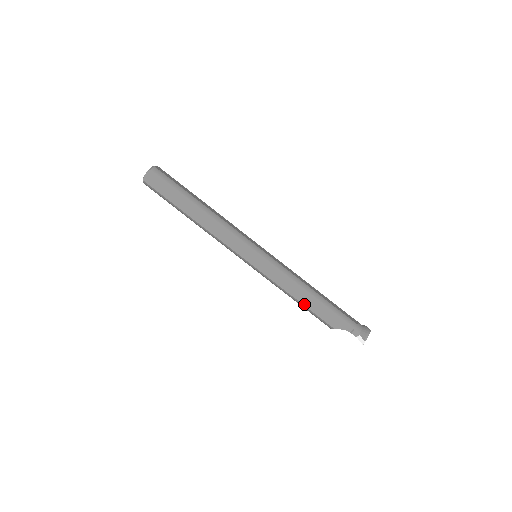
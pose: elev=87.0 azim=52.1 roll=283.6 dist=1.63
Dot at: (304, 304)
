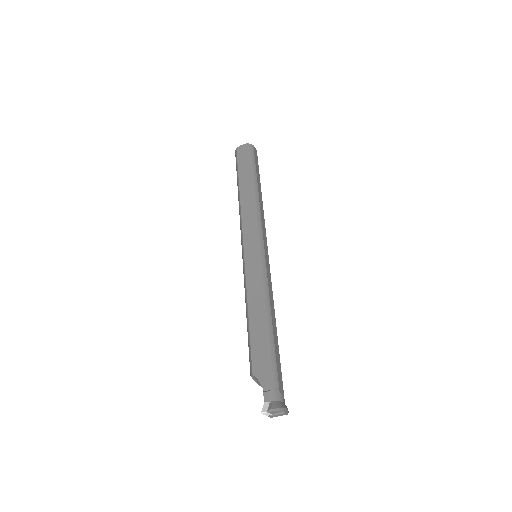
Dot at: (250, 323)
